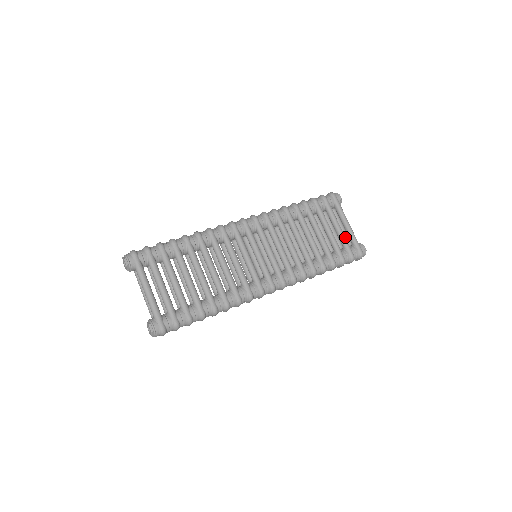
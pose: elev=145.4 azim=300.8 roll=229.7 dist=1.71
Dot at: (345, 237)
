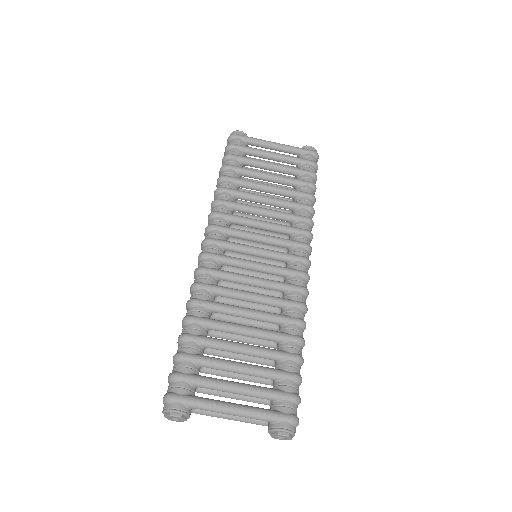
Dot at: (288, 156)
